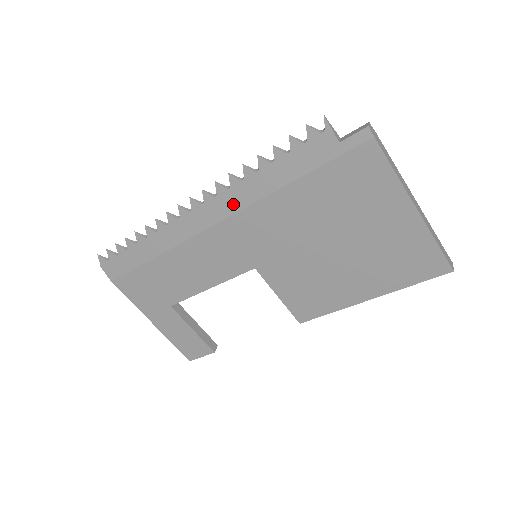
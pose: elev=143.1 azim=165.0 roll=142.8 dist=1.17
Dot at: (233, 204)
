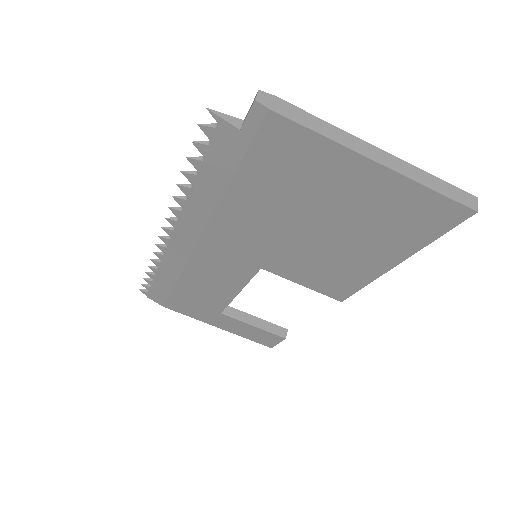
Dot at: (197, 222)
